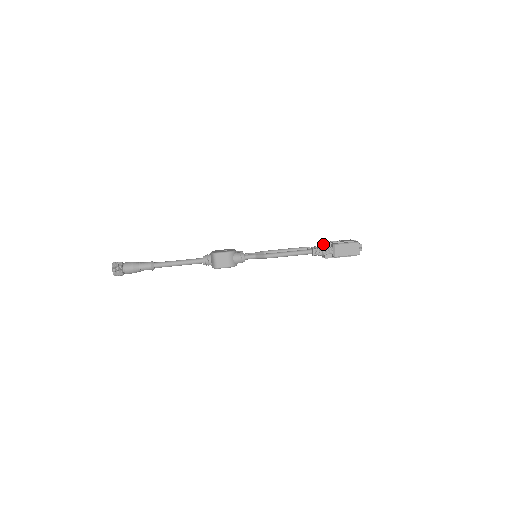
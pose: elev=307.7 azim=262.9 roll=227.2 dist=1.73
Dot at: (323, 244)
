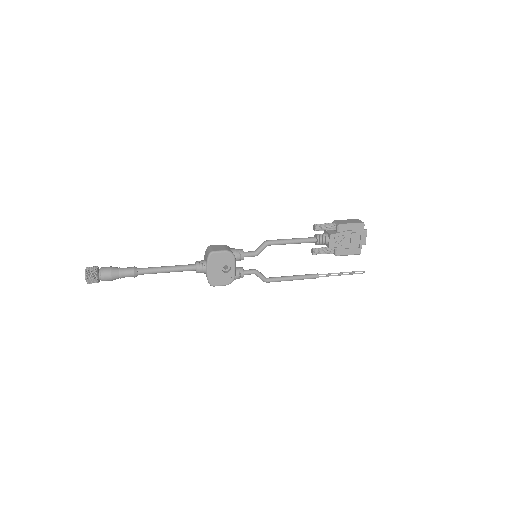
Dot at: (324, 231)
